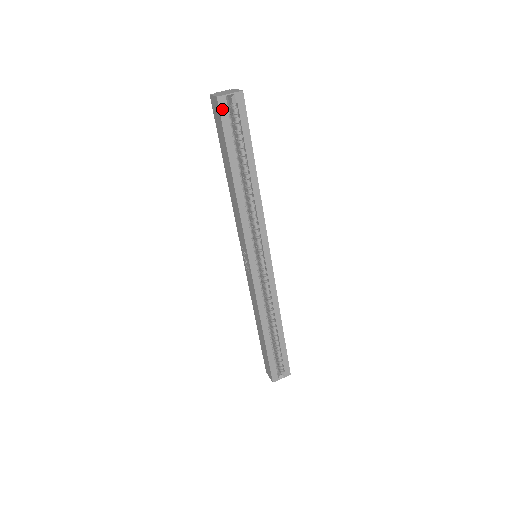
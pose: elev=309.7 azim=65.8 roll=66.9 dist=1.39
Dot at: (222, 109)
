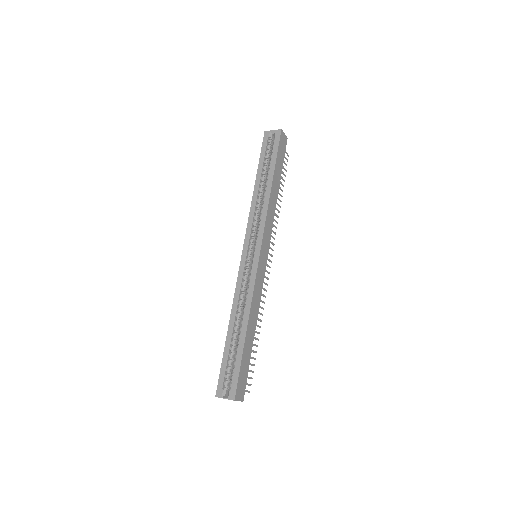
Dot at: (265, 138)
